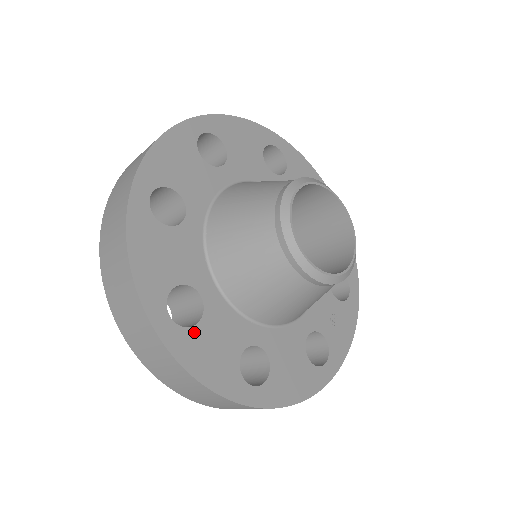
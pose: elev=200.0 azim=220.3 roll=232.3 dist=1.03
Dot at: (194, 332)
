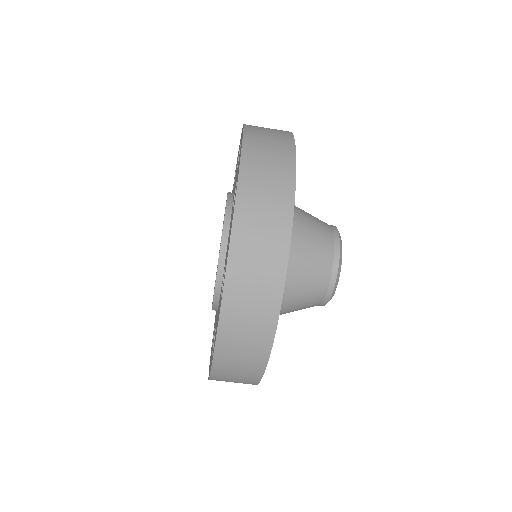
Dot at: occluded
